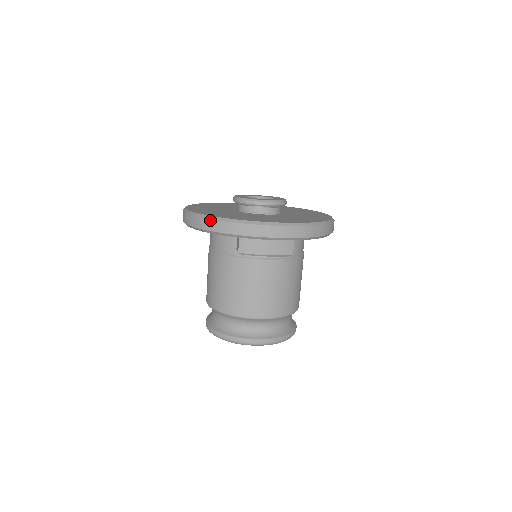
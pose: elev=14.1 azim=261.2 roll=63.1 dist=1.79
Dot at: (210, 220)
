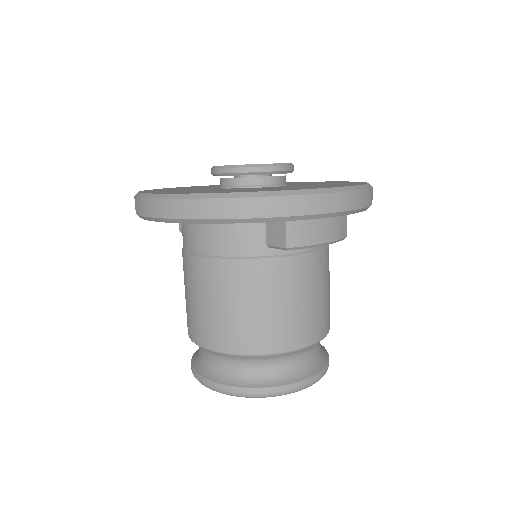
Dot at: (243, 199)
